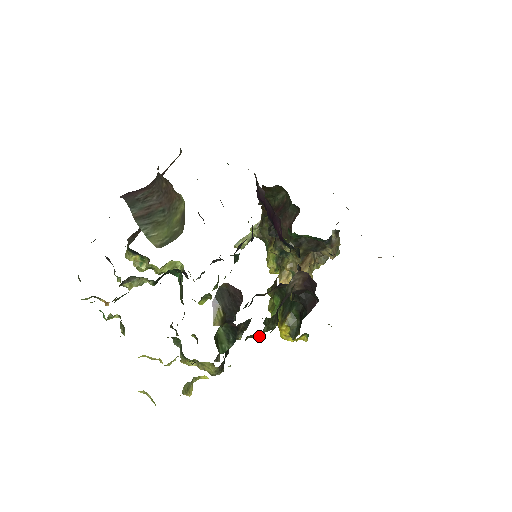
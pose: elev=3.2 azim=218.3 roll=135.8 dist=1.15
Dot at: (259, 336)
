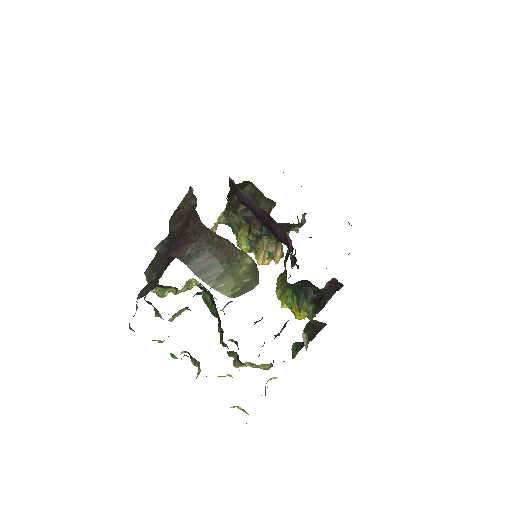
Dot at: occluded
